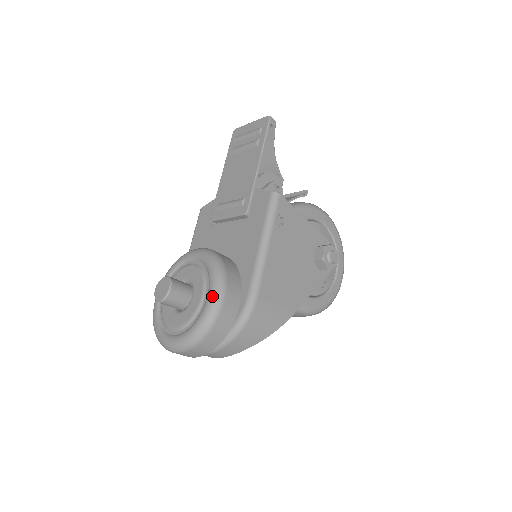
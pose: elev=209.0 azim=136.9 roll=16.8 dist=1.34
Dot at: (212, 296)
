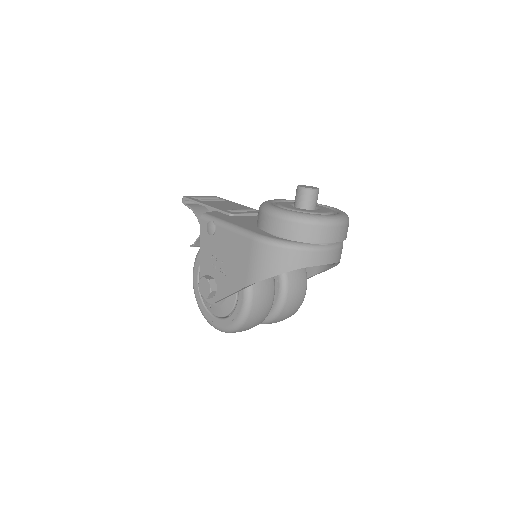
Dot at: occluded
